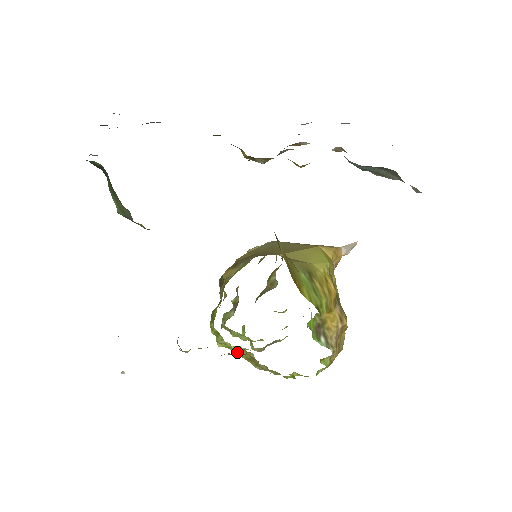
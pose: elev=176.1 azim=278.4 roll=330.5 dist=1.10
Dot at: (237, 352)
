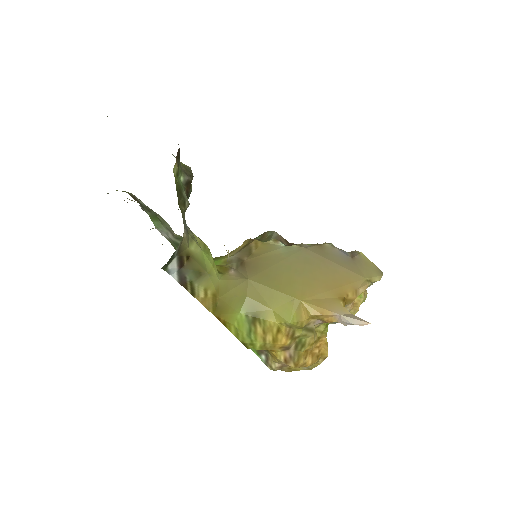
Dot at: occluded
